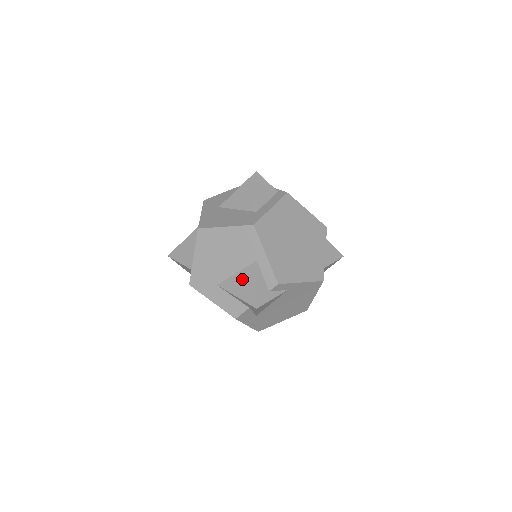
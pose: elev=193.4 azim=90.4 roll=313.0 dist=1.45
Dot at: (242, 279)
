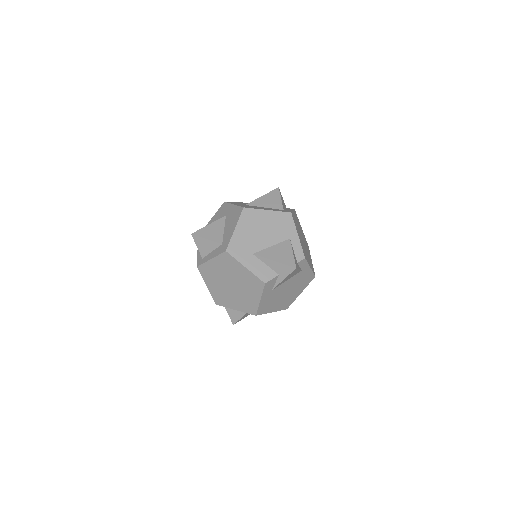
Dot at: (278, 250)
